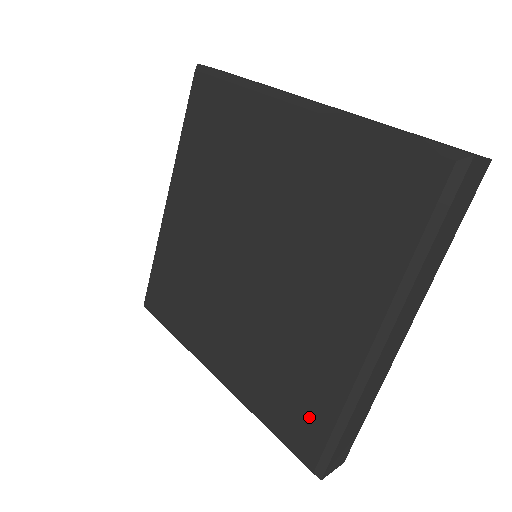
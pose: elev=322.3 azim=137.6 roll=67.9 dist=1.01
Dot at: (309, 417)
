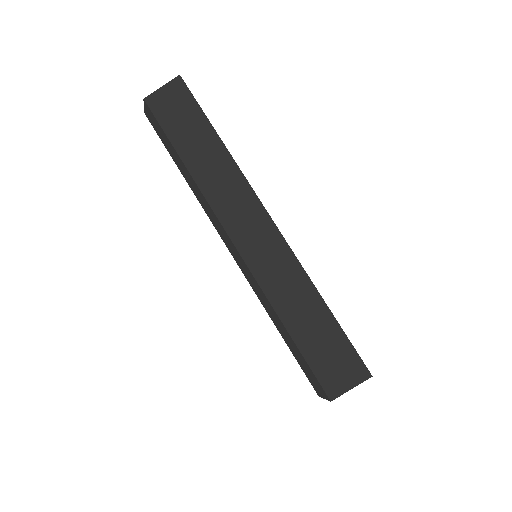
Dot at: occluded
